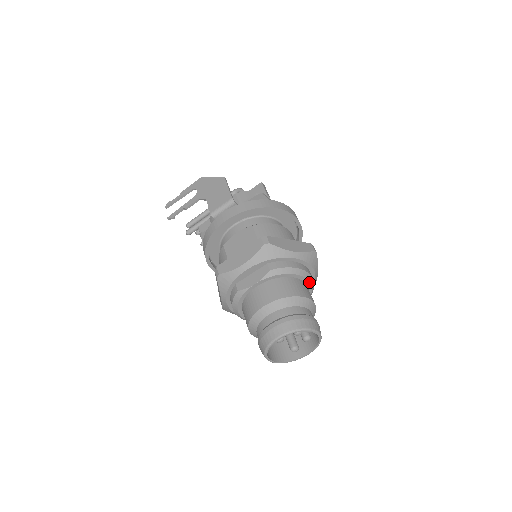
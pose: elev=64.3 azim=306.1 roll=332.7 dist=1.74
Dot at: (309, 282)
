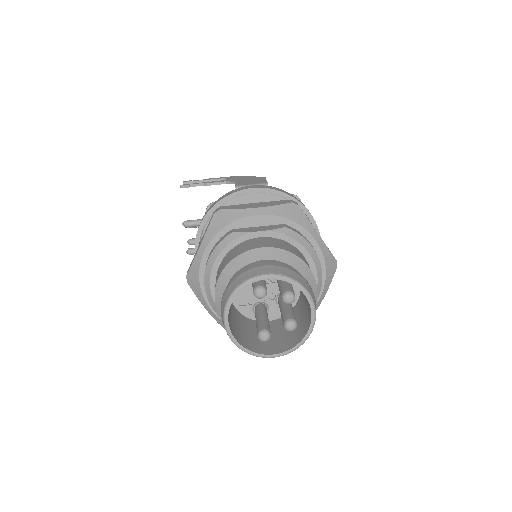
Dot at: occluded
